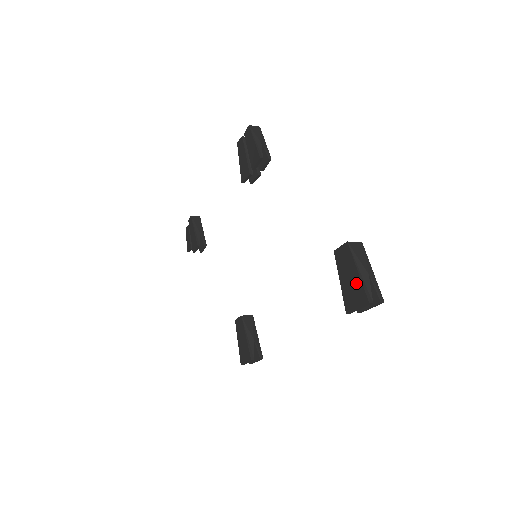
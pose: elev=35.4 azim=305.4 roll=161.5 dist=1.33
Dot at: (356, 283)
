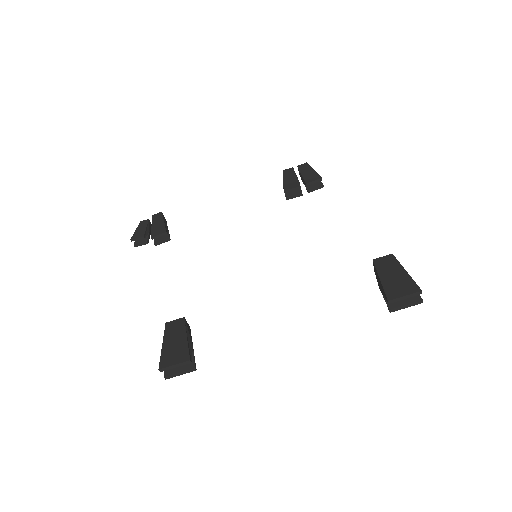
Dot at: (404, 278)
